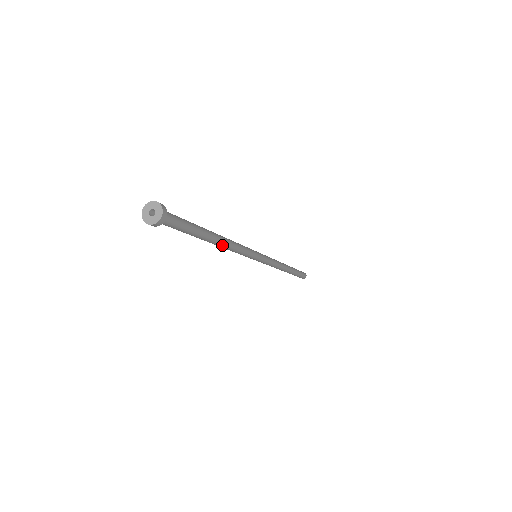
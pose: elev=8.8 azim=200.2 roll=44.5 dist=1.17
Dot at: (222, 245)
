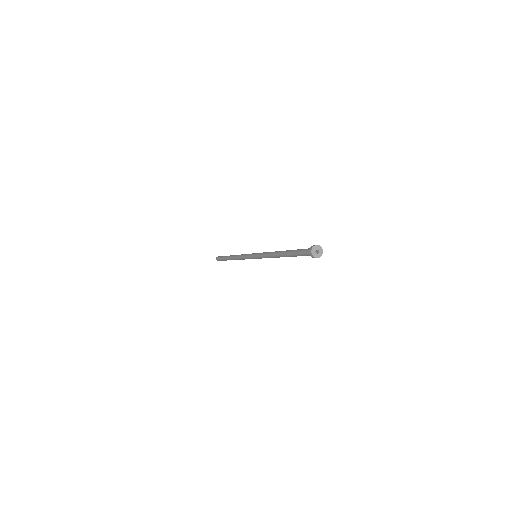
Dot at: (279, 257)
